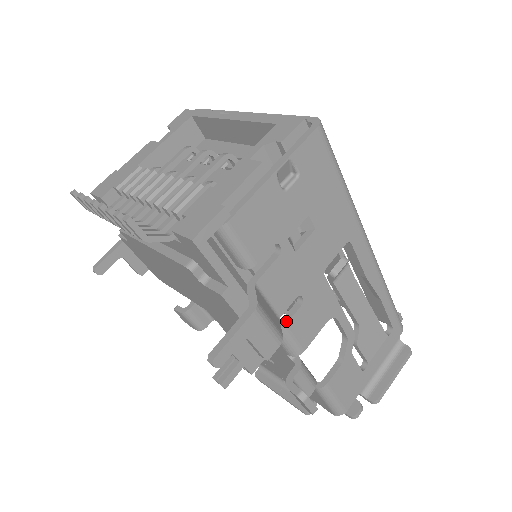
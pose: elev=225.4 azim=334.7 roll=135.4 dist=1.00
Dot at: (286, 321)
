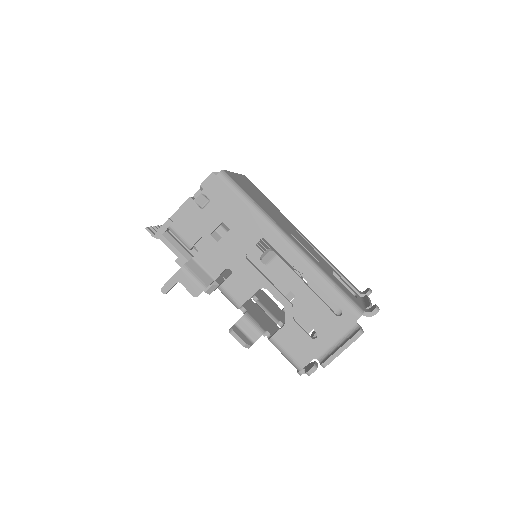
Dot at: (222, 283)
